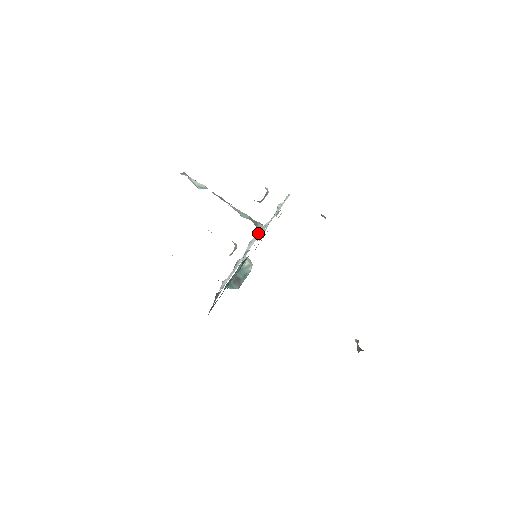
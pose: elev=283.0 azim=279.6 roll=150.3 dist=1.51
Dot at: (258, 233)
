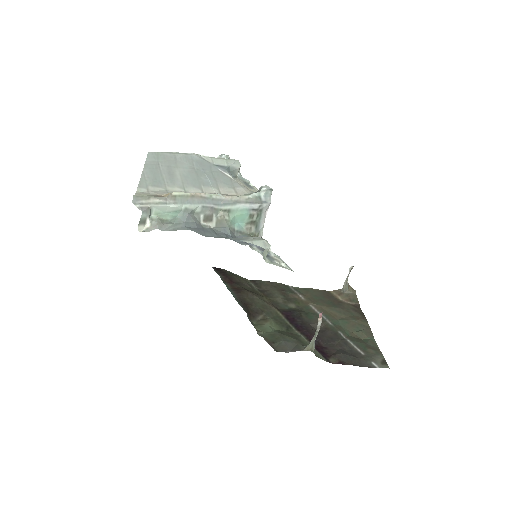
Dot at: occluded
